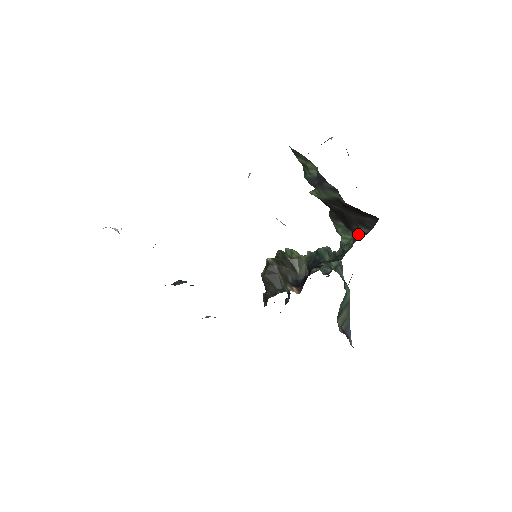
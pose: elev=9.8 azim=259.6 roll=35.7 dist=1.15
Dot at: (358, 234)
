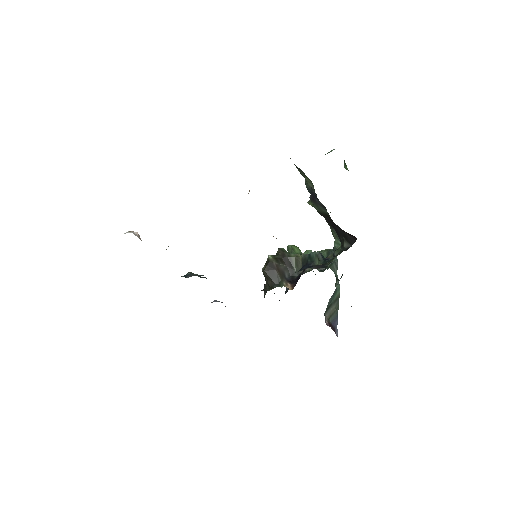
Dot at: (343, 246)
